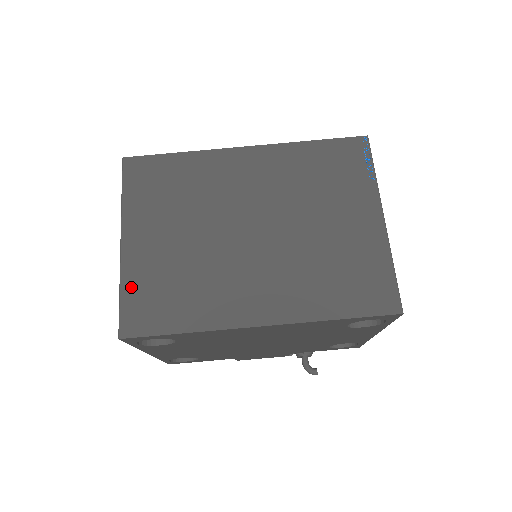
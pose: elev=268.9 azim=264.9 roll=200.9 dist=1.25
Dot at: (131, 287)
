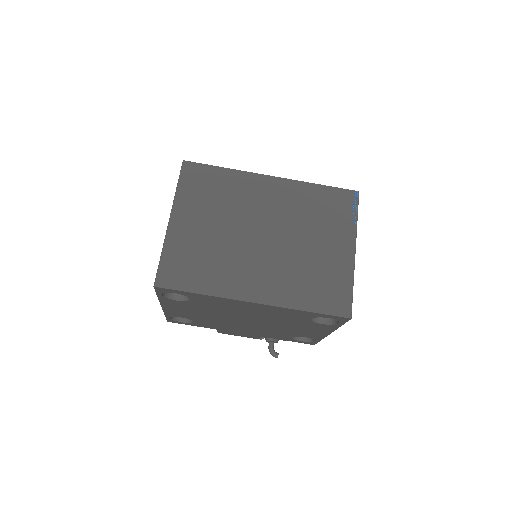
Dot at: (170, 253)
